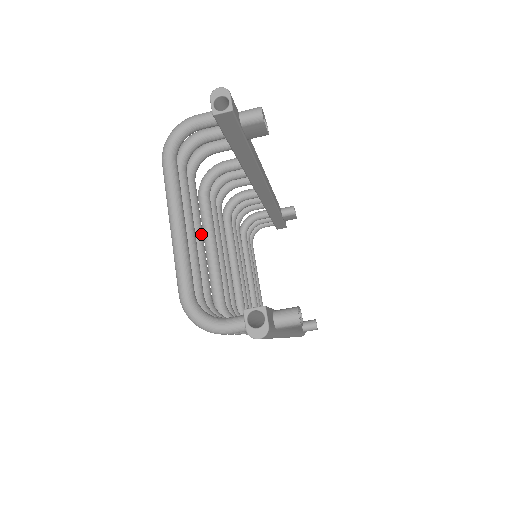
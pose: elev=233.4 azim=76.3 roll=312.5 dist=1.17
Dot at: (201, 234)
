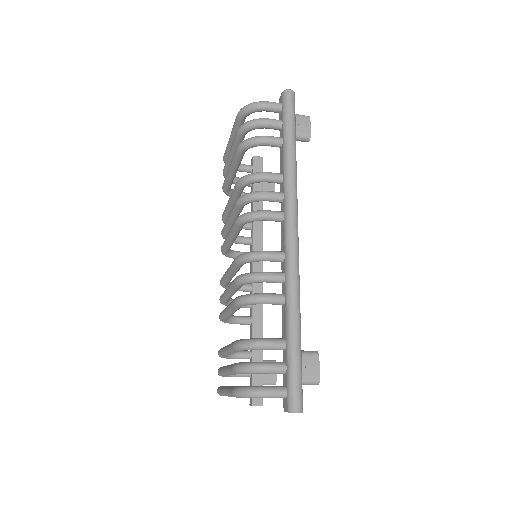
Dot at: occluded
